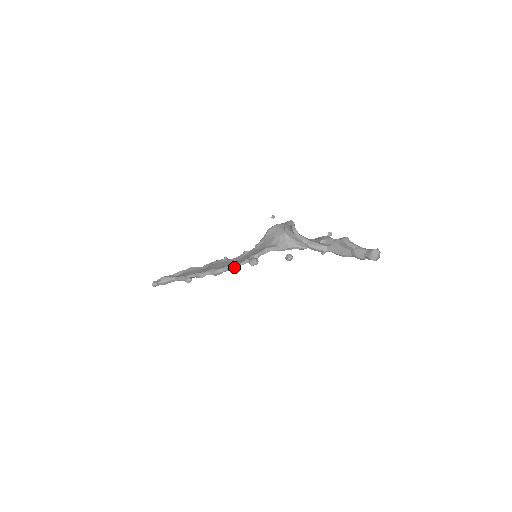
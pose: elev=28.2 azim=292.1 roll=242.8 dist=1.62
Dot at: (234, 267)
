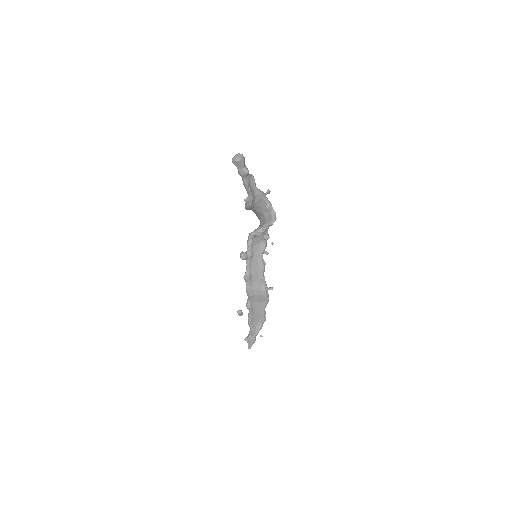
Dot at: (245, 274)
